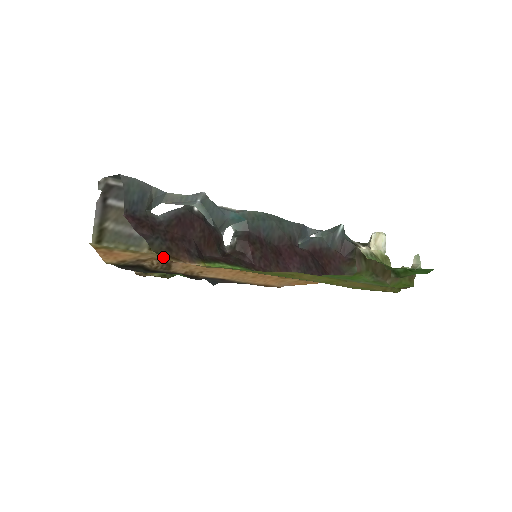
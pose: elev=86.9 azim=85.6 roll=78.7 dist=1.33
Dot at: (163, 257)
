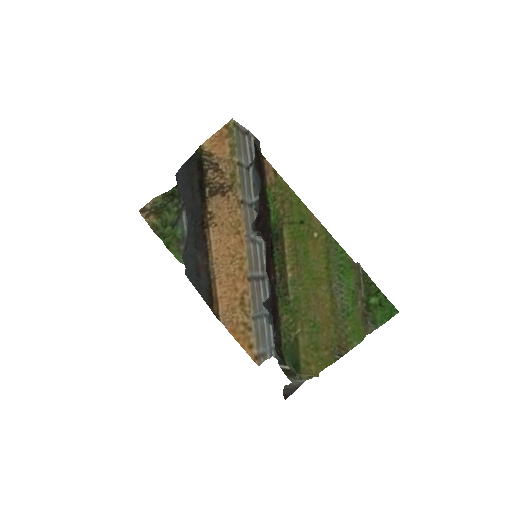
Dot at: (262, 155)
